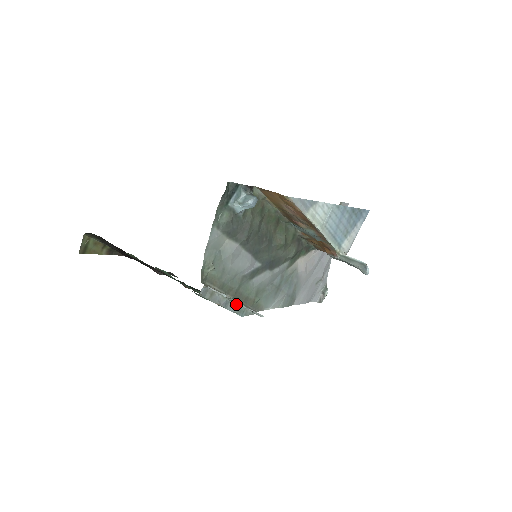
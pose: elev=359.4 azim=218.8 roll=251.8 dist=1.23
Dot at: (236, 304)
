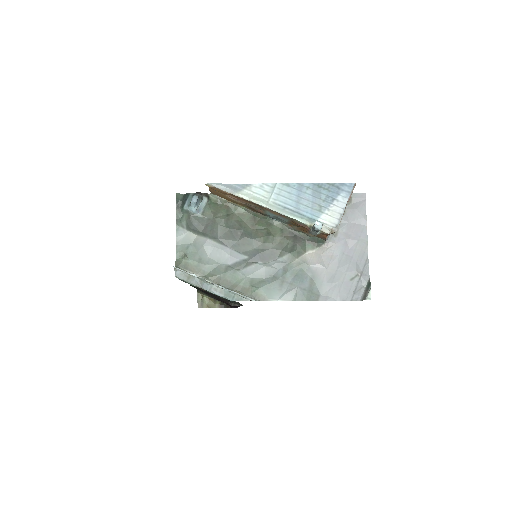
Dot at: (221, 288)
